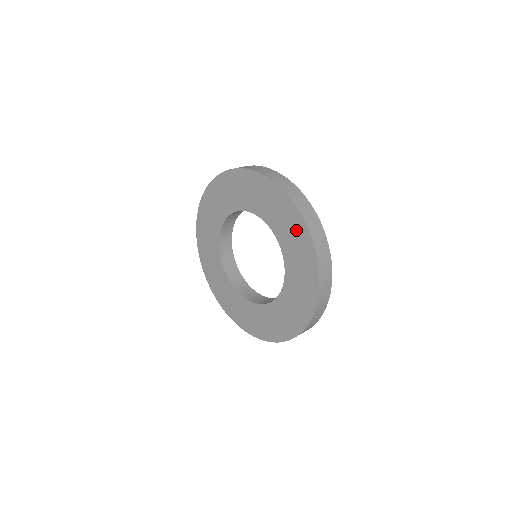
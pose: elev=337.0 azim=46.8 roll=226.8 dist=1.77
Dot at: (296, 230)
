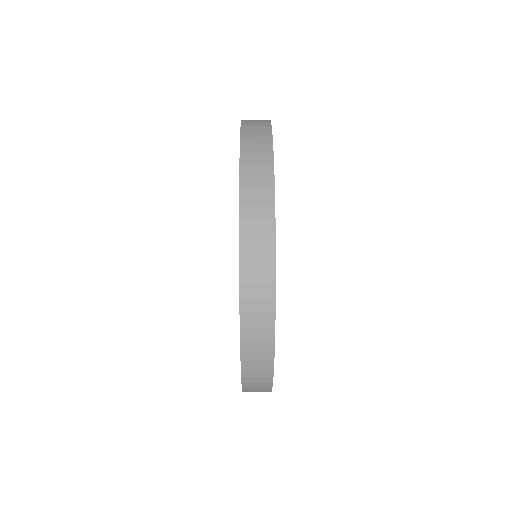
Dot at: occluded
